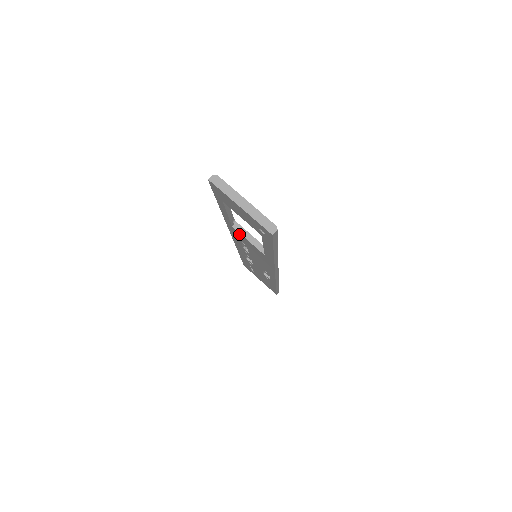
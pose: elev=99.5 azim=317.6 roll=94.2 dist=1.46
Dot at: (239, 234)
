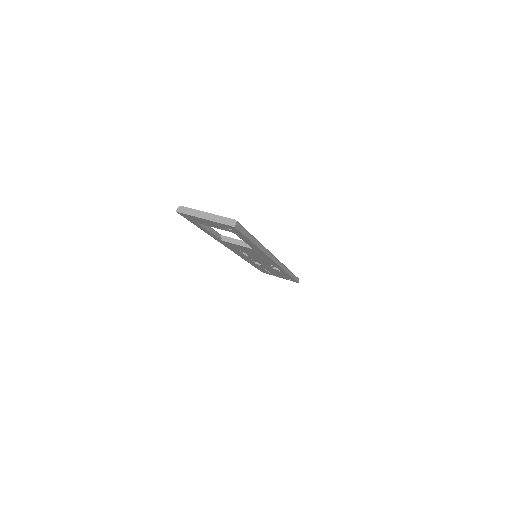
Dot at: (229, 243)
